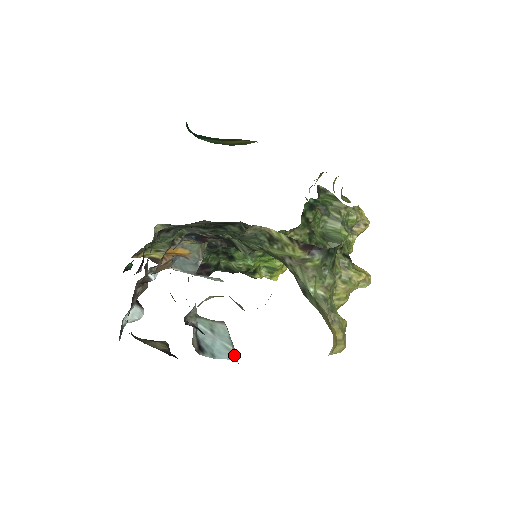
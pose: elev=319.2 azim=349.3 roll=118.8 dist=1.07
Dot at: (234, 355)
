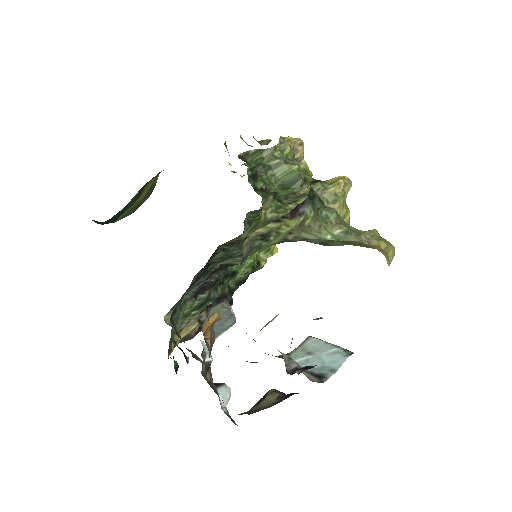
Dot at: (345, 352)
